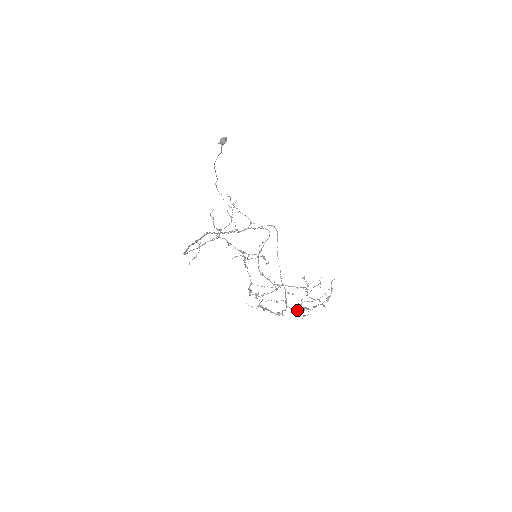
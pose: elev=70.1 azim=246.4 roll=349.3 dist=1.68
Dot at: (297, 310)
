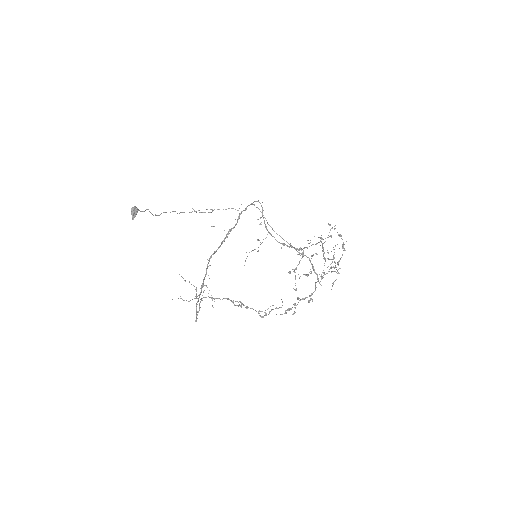
Dot at: occluded
